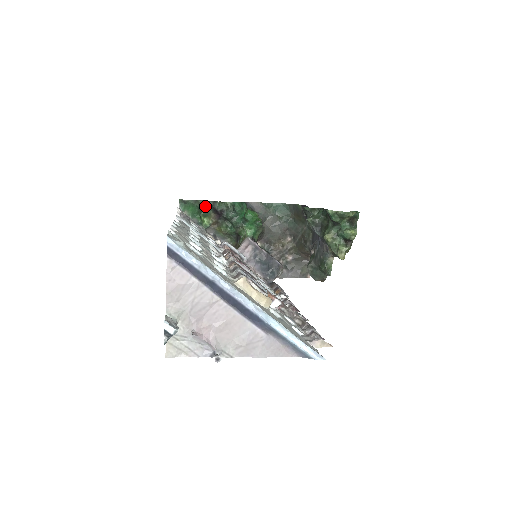
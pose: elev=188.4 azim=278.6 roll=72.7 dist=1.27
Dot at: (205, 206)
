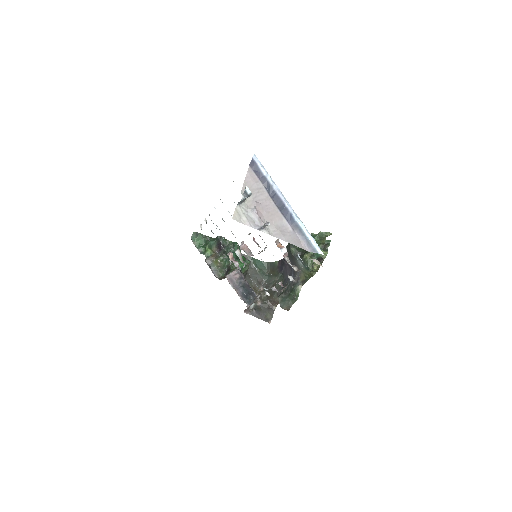
Dot at: (212, 240)
